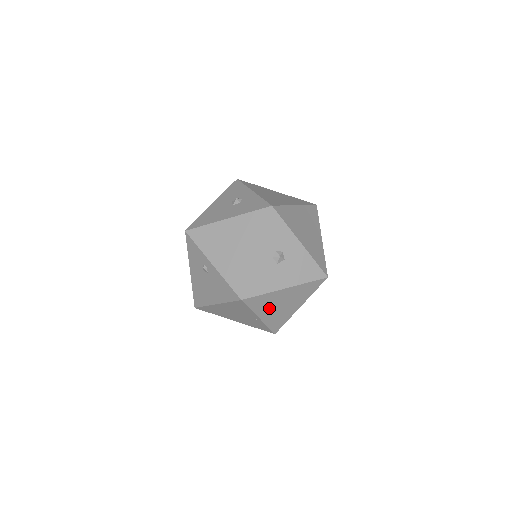
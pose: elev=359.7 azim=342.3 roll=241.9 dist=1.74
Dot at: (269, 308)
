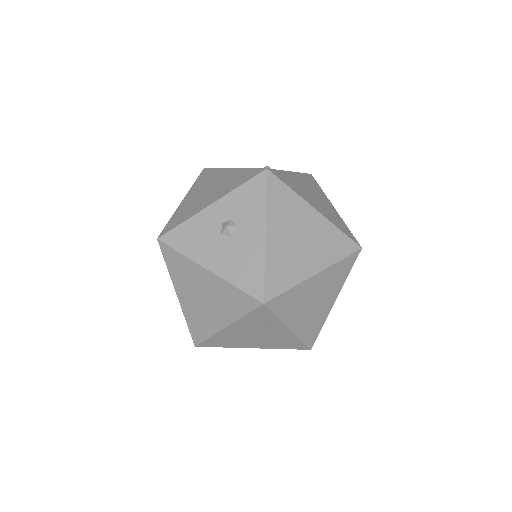
Dot at: (188, 288)
